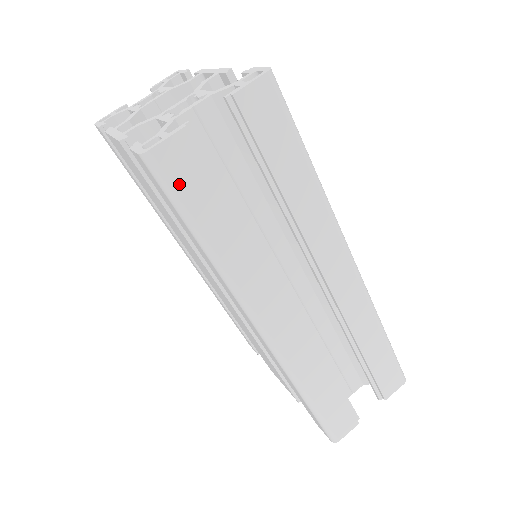
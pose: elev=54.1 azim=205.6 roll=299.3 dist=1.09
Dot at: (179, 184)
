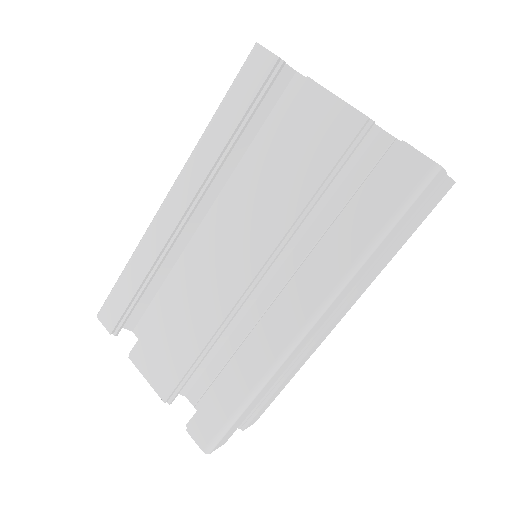
Dot at: (419, 198)
